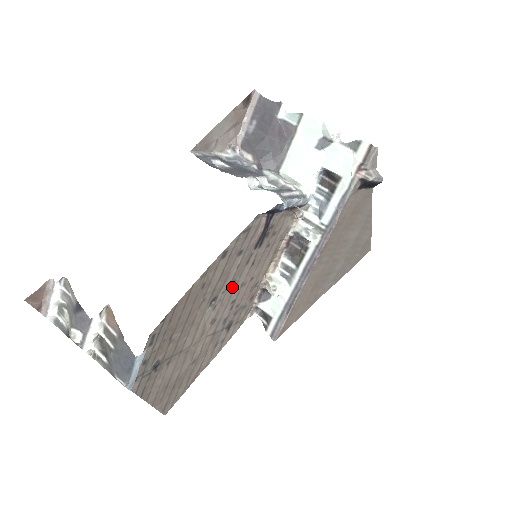
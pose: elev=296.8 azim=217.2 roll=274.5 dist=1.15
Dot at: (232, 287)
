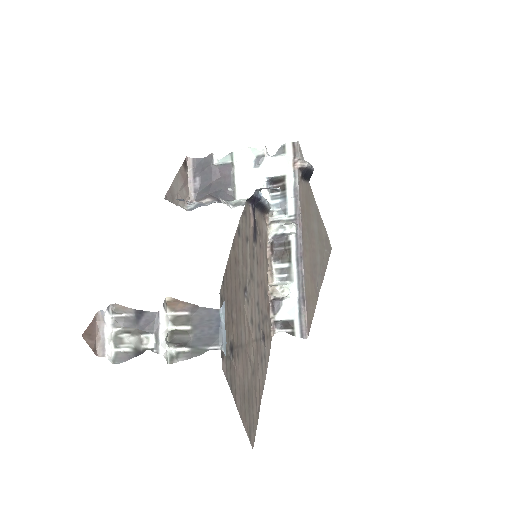
Dot at: (252, 282)
